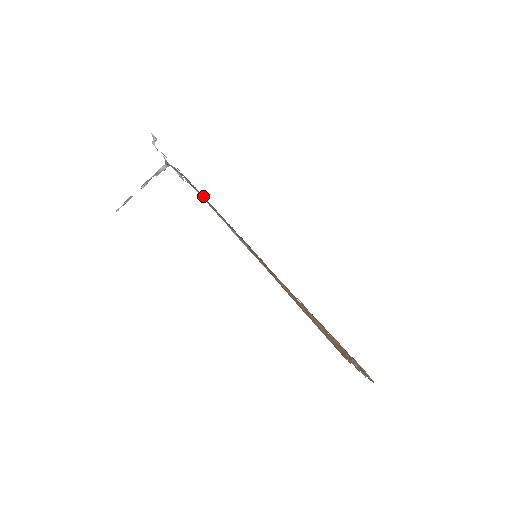
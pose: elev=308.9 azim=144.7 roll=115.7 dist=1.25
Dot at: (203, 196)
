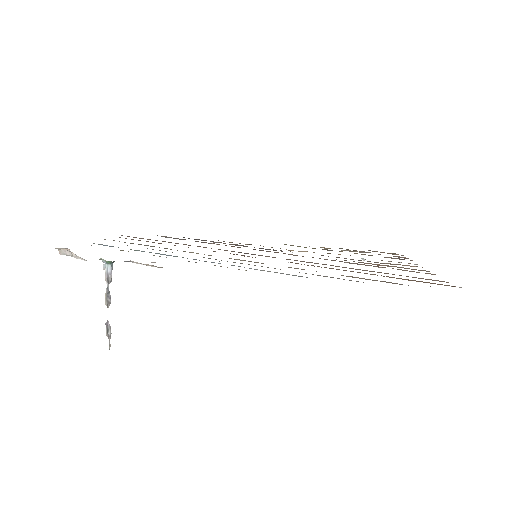
Dot at: occluded
